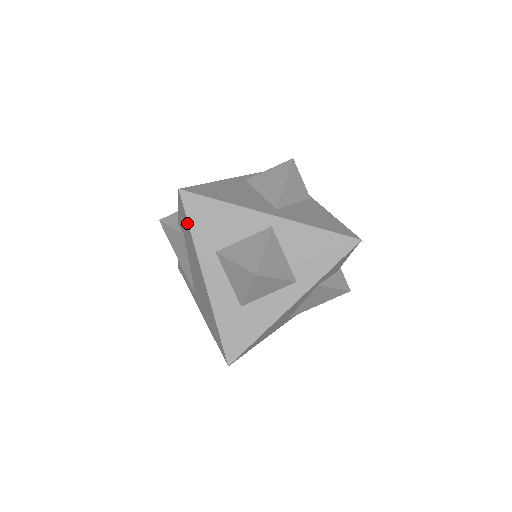
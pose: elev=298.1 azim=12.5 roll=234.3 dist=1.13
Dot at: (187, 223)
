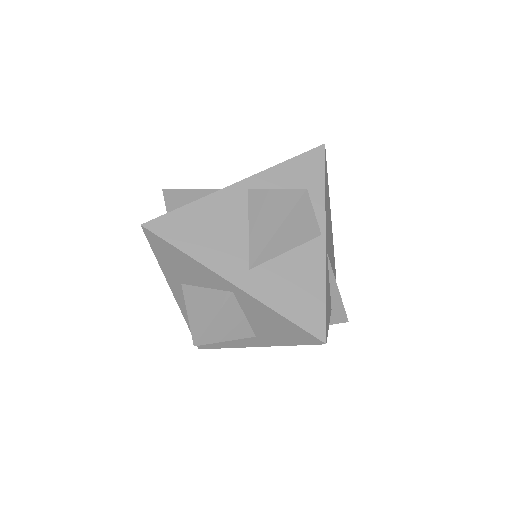
Dot at: (155, 251)
